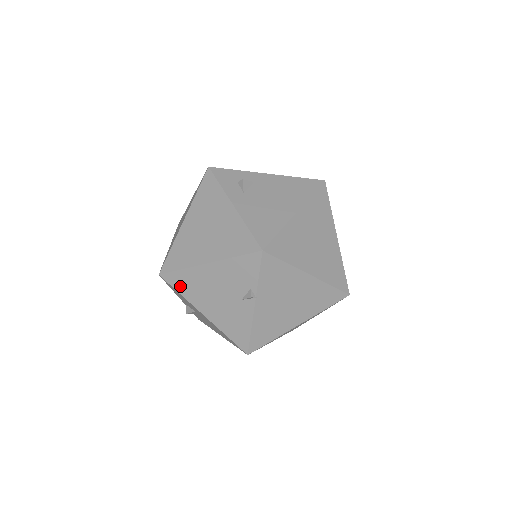
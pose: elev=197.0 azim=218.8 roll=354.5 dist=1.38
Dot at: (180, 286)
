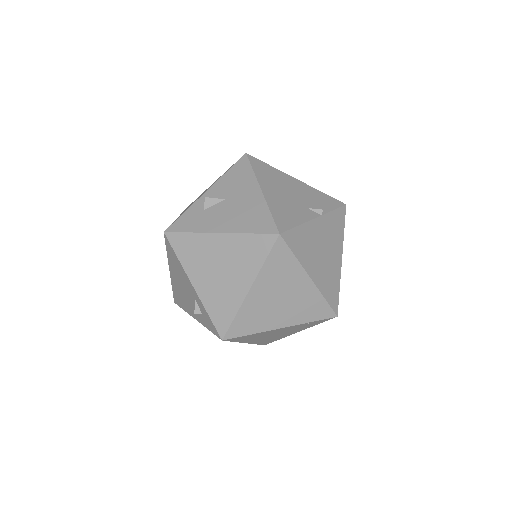
Dot at: (259, 168)
